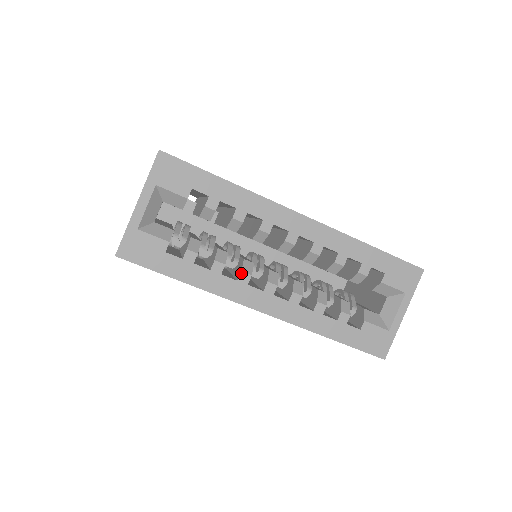
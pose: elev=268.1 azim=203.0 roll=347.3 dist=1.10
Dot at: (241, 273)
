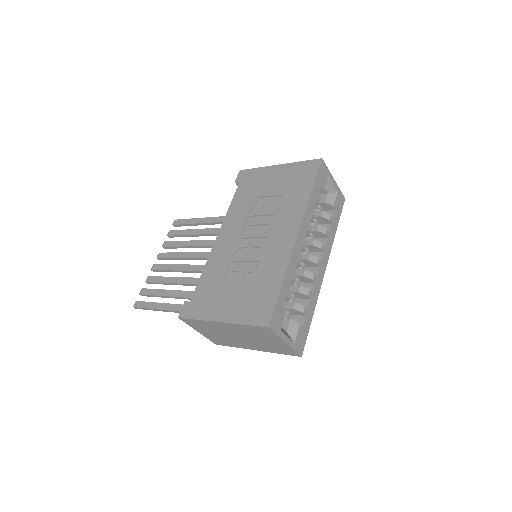
Dot at: (313, 280)
